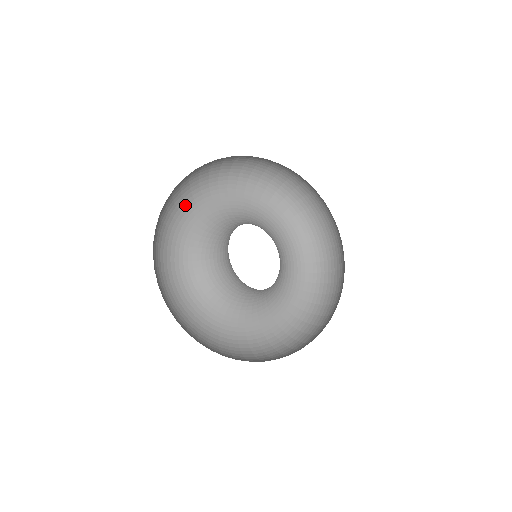
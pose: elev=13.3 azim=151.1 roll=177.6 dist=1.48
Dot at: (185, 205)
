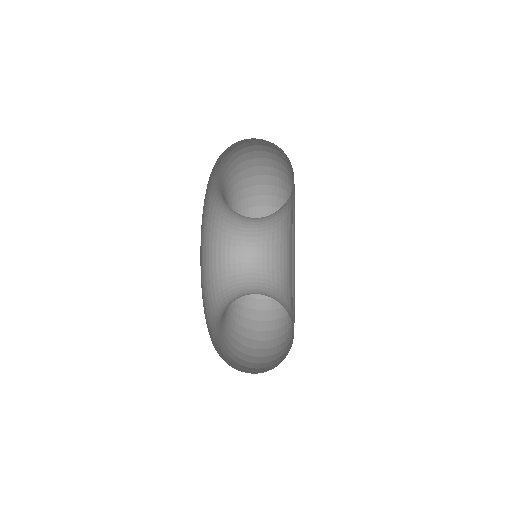
Dot at: occluded
